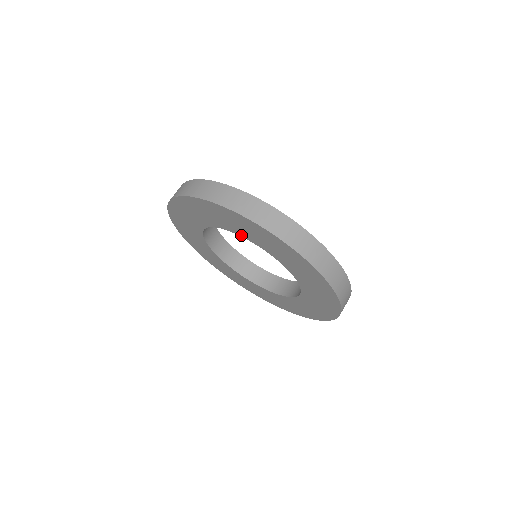
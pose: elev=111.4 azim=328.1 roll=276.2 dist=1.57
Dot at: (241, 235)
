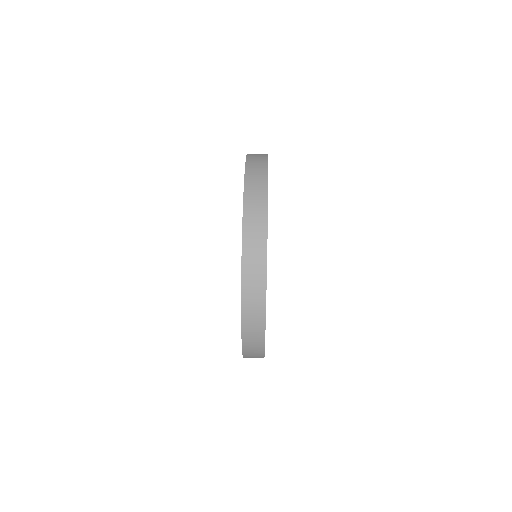
Dot at: occluded
